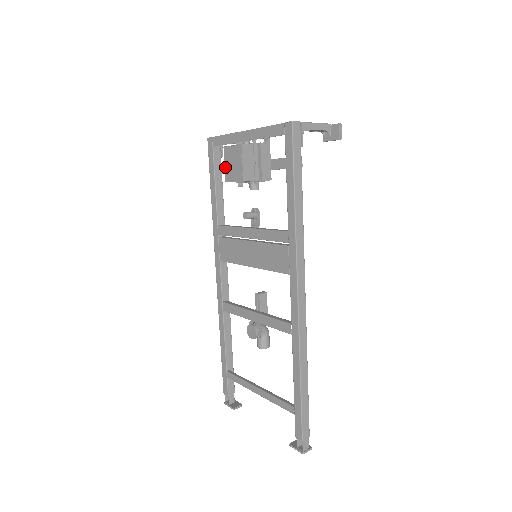
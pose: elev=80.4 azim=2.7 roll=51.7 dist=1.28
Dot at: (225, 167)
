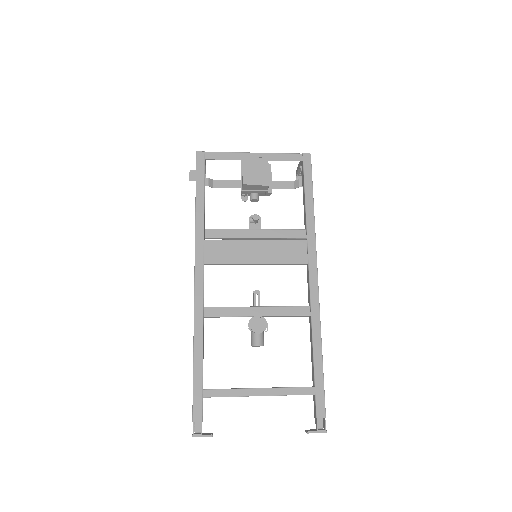
Dot at: (244, 173)
